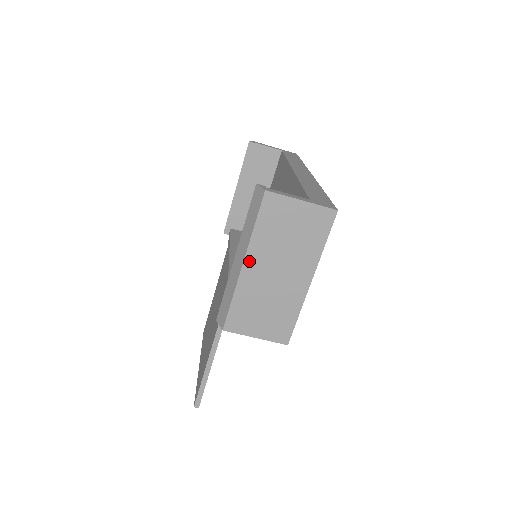
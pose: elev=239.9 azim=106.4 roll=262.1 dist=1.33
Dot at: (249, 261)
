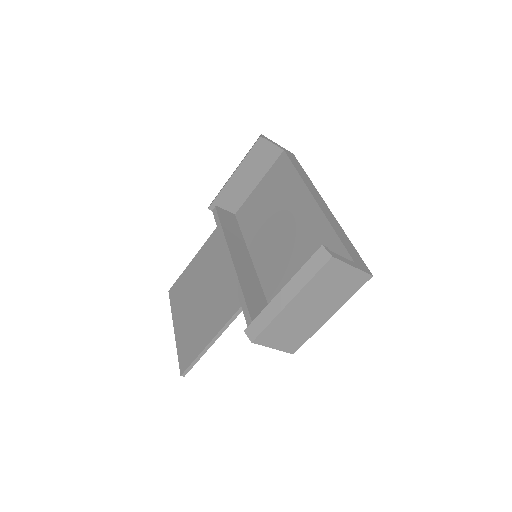
Dot at: (295, 300)
